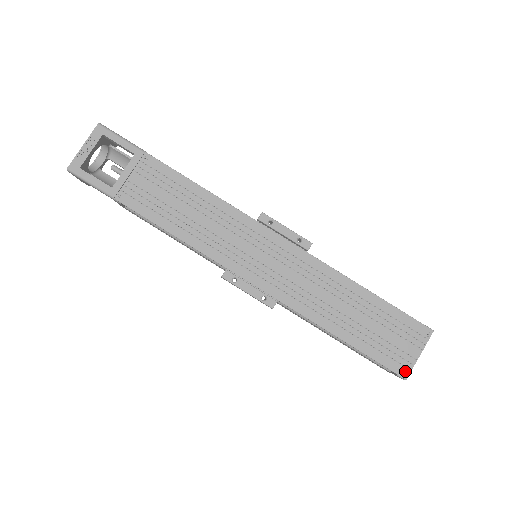
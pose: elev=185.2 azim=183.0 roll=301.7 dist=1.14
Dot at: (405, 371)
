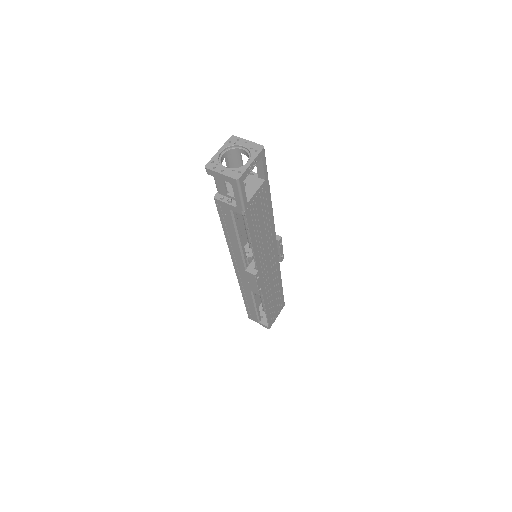
Dot at: (271, 325)
